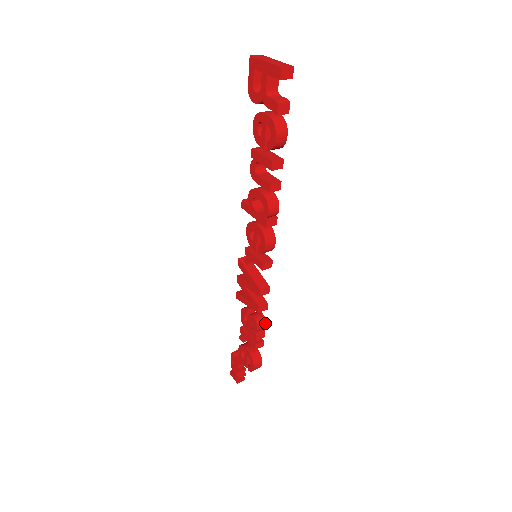
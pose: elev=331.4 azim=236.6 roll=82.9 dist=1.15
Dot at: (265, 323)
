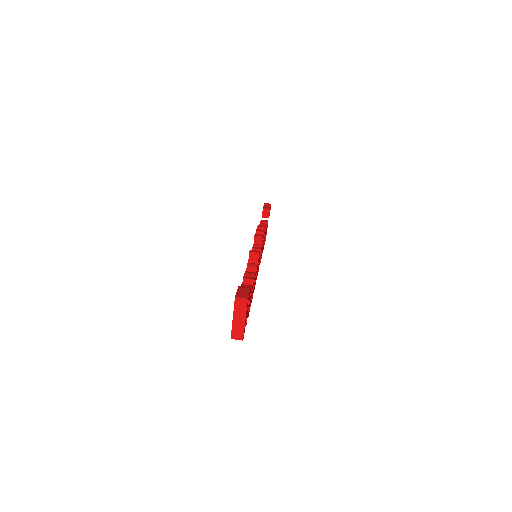
Dot at: occluded
